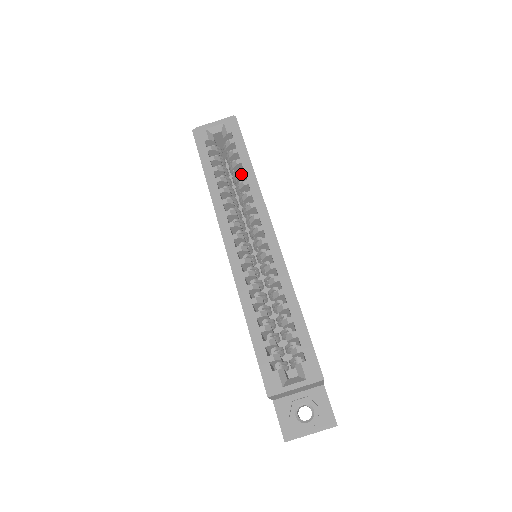
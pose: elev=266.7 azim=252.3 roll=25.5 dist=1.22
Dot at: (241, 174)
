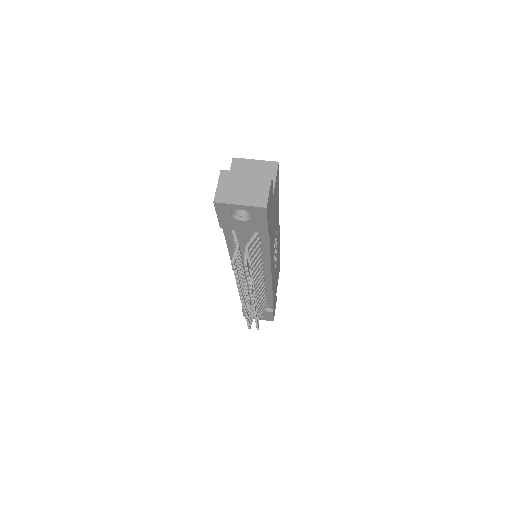
Dot at: occluded
